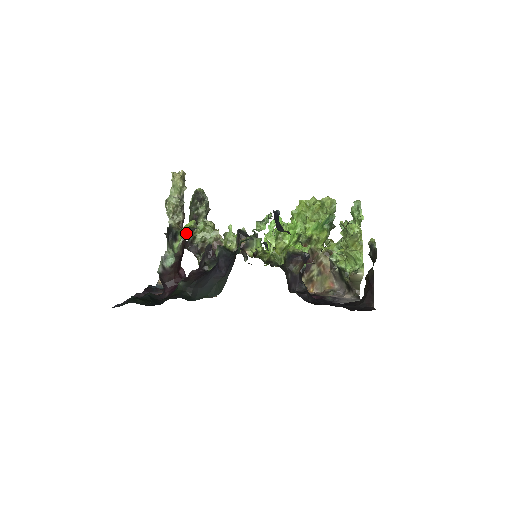
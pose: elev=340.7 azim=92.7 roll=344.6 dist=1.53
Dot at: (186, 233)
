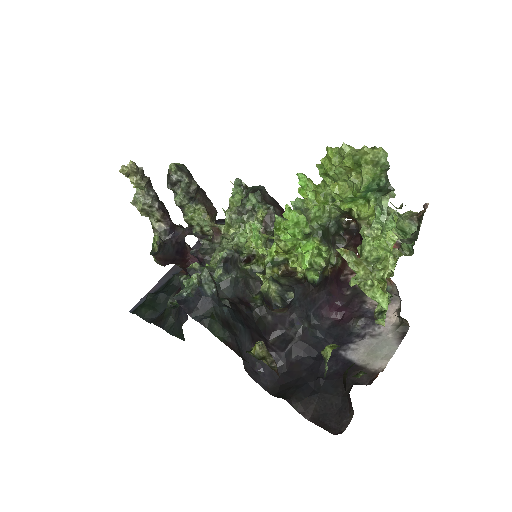
Dot at: (152, 254)
